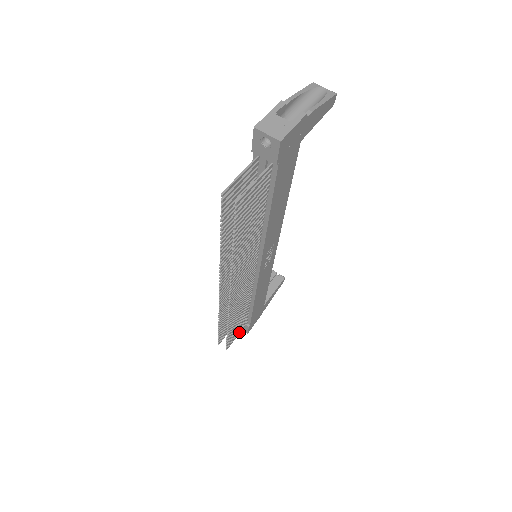
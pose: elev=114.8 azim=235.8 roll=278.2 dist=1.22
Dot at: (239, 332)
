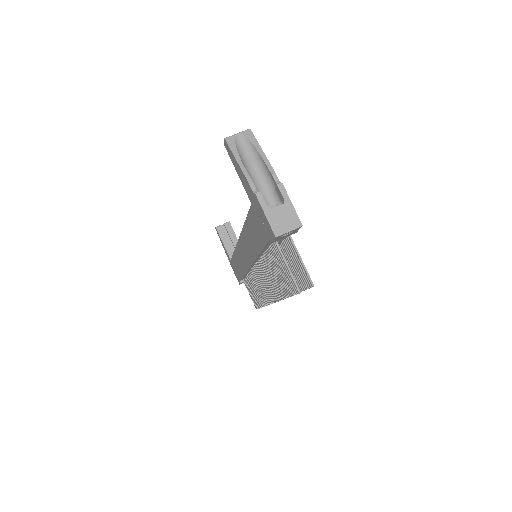
Dot at: occluded
